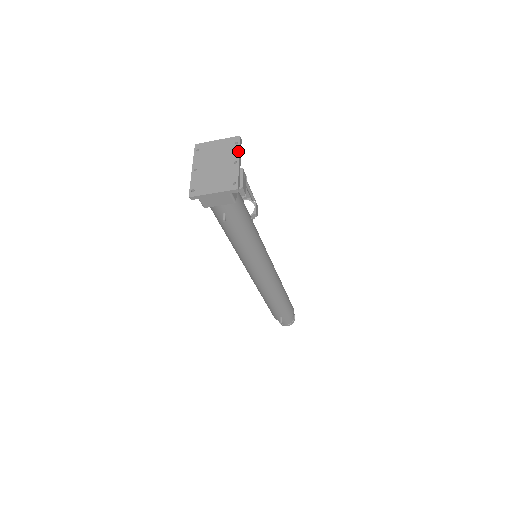
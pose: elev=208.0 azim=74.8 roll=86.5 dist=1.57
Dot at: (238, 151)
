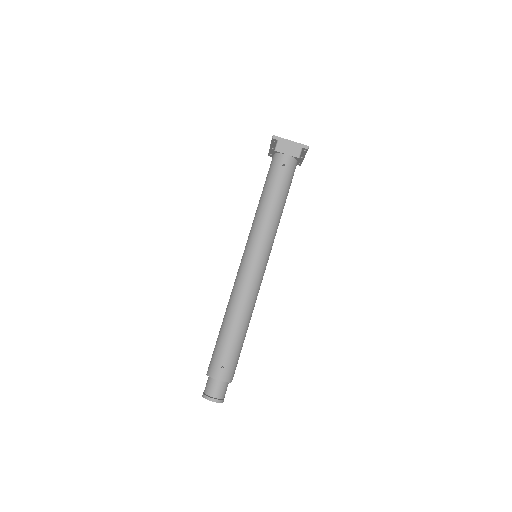
Dot at: occluded
